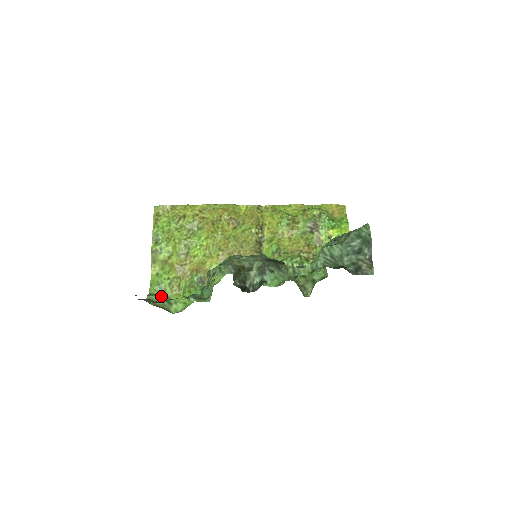
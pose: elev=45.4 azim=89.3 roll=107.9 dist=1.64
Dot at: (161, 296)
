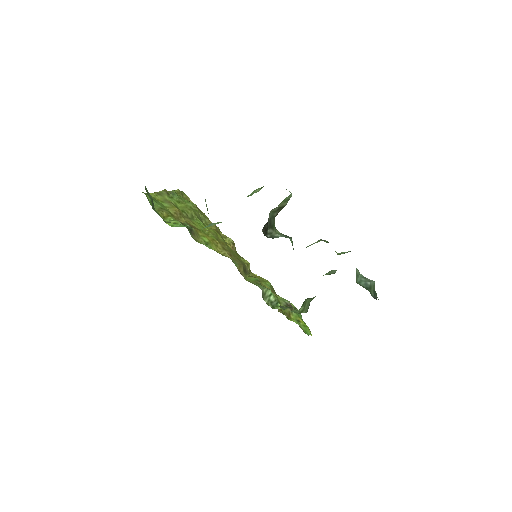
Dot at: occluded
